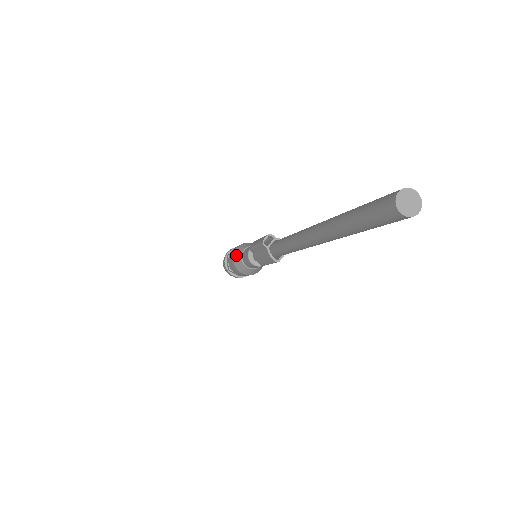
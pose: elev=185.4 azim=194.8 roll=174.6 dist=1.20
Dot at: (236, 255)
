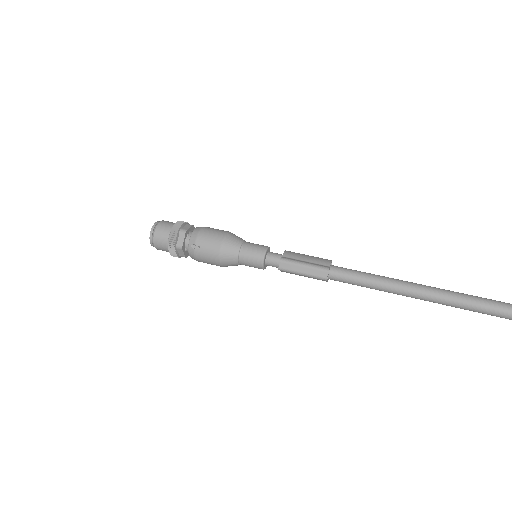
Dot at: (227, 261)
